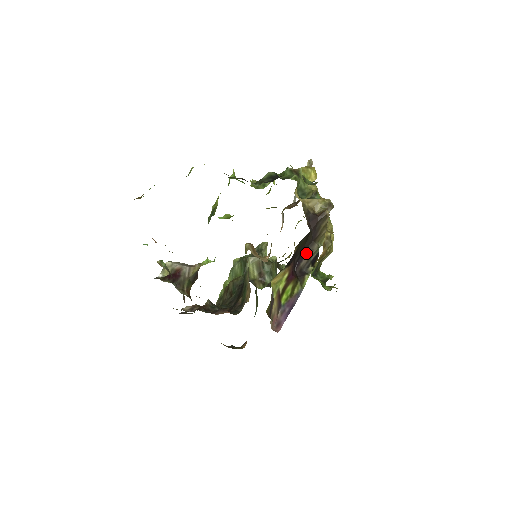
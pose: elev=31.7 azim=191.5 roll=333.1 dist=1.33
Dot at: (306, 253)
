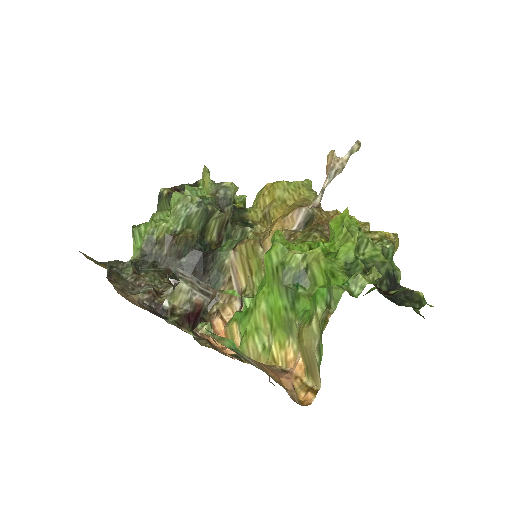
Dot at: occluded
